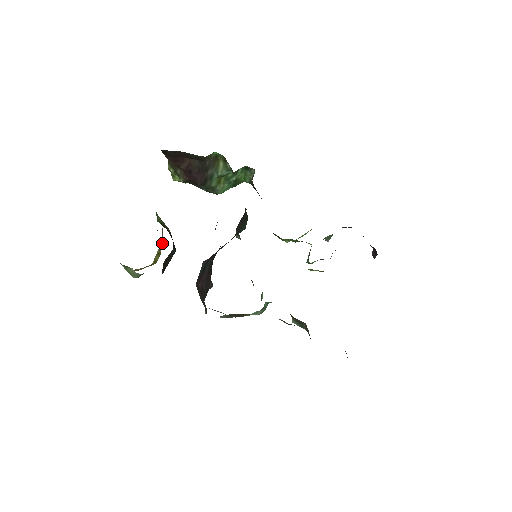
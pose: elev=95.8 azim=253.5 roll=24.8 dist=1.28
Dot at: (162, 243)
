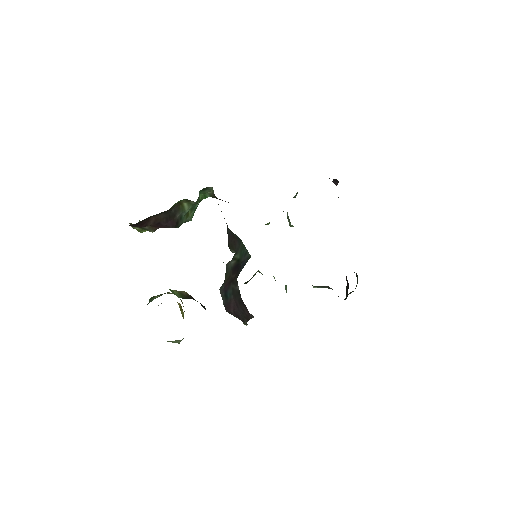
Dot at: (182, 302)
